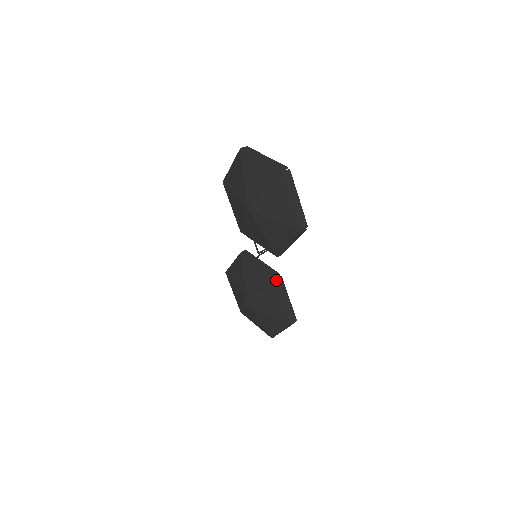
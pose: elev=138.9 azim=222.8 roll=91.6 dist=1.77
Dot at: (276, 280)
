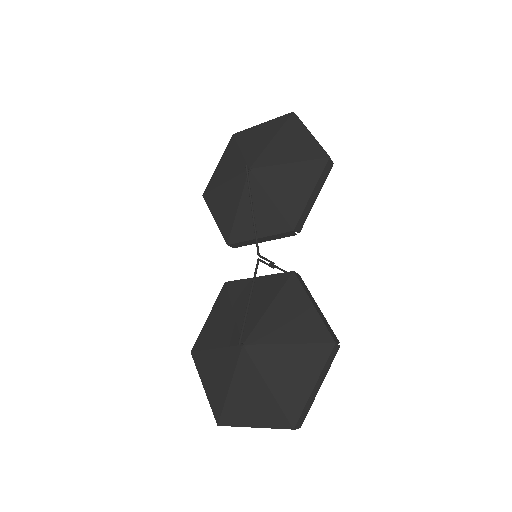
Dot at: (294, 274)
